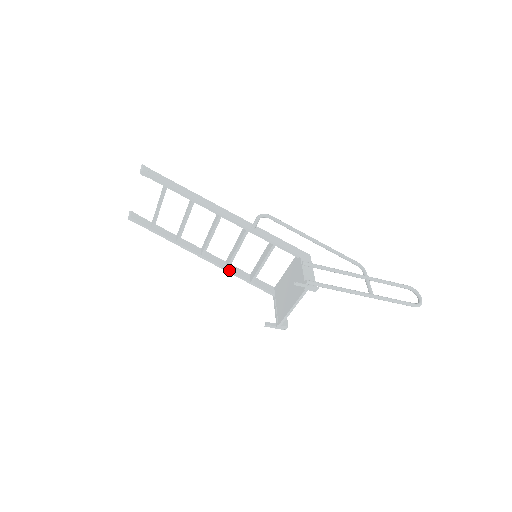
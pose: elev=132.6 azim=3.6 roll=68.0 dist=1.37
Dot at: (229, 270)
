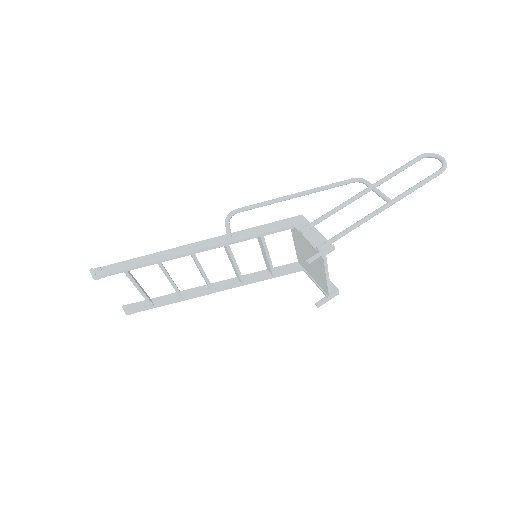
Dot at: (246, 283)
